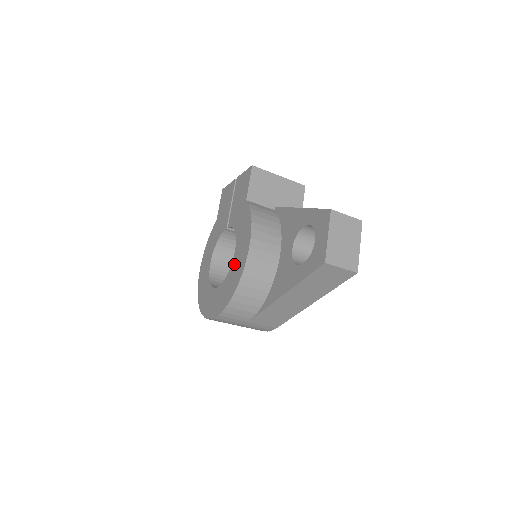
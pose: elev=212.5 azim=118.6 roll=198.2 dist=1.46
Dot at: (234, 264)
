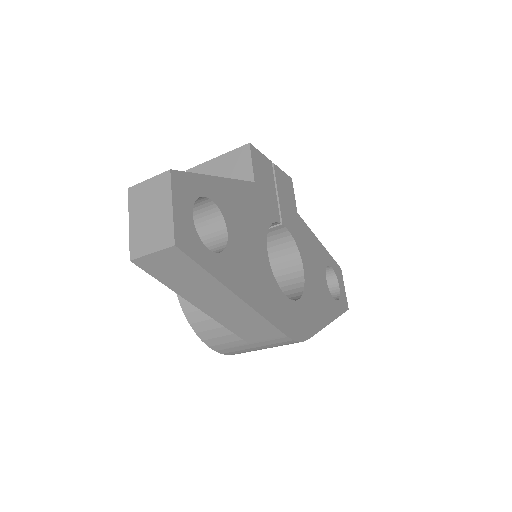
Dot at: occluded
